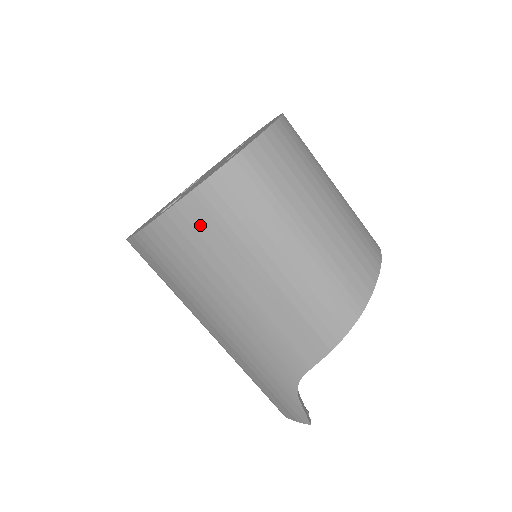
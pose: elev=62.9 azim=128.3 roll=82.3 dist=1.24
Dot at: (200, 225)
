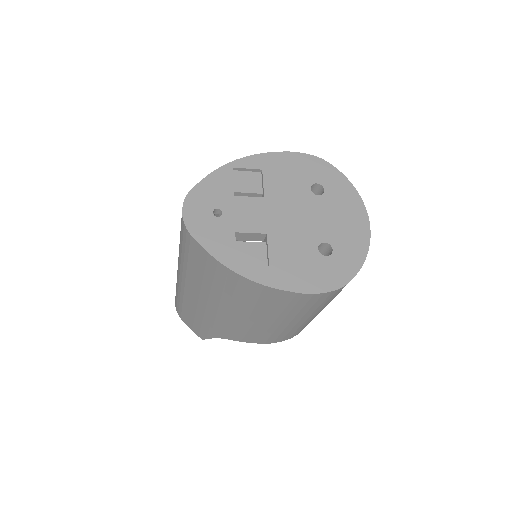
Dot at: (278, 300)
